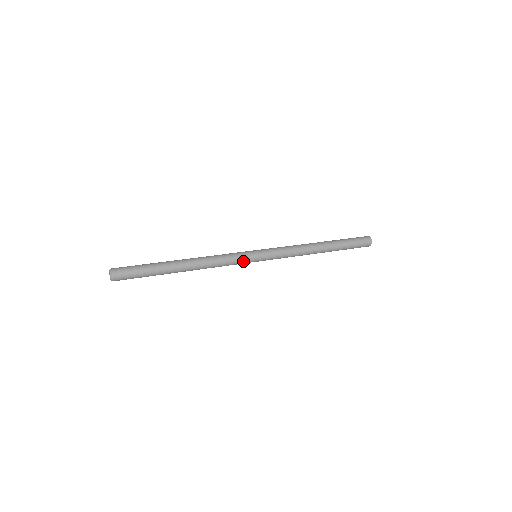
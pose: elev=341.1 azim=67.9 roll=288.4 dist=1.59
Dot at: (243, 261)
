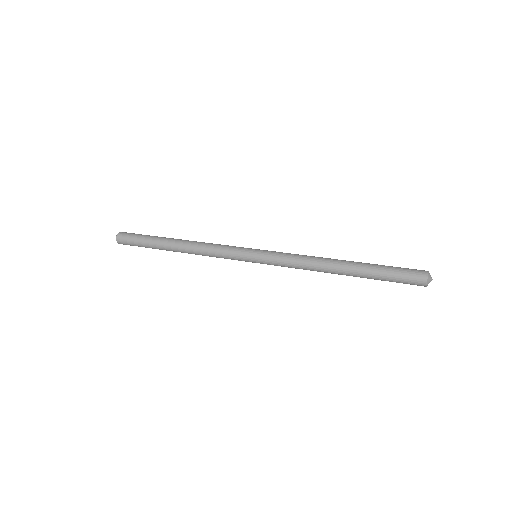
Dot at: (236, 253)
